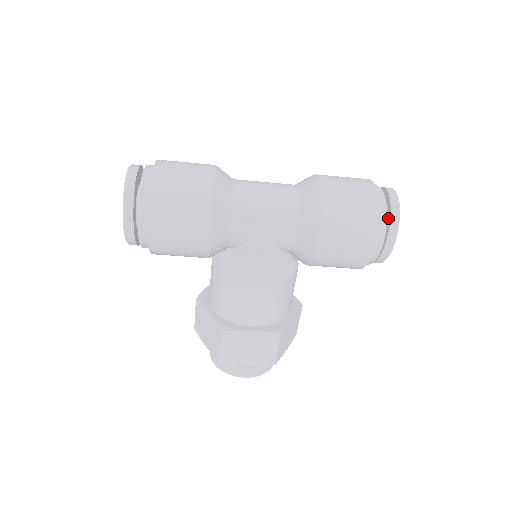
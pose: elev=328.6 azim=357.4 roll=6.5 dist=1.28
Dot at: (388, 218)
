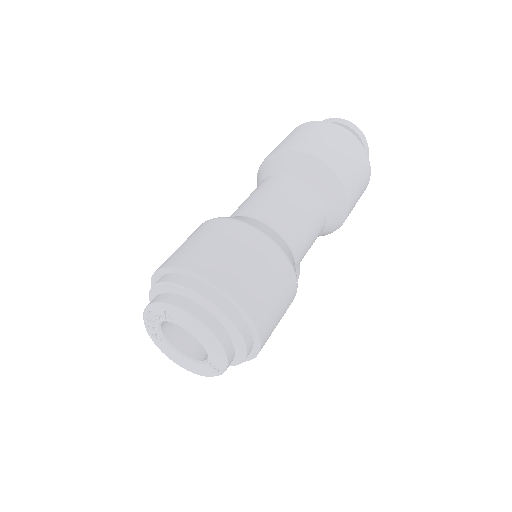
Dot at: occluded
